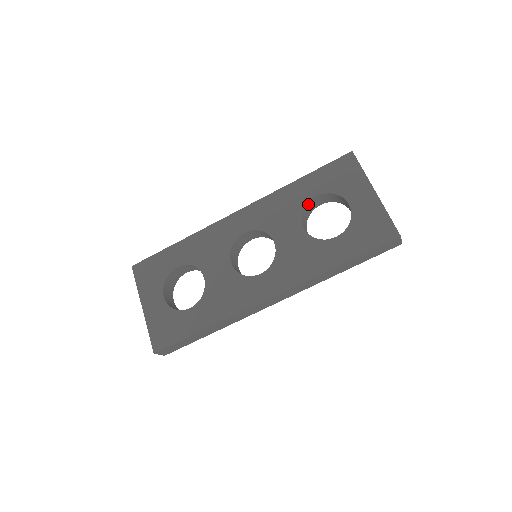
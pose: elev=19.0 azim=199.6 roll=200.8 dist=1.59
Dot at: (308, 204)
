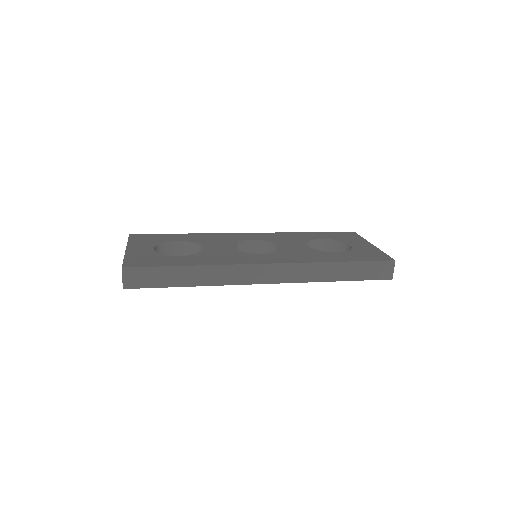
Dot at: (313, 242)
